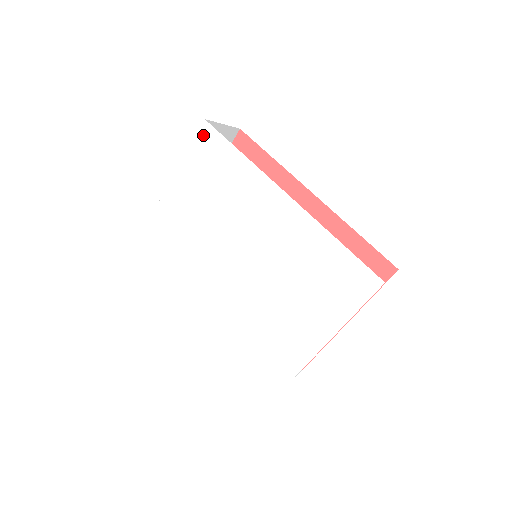
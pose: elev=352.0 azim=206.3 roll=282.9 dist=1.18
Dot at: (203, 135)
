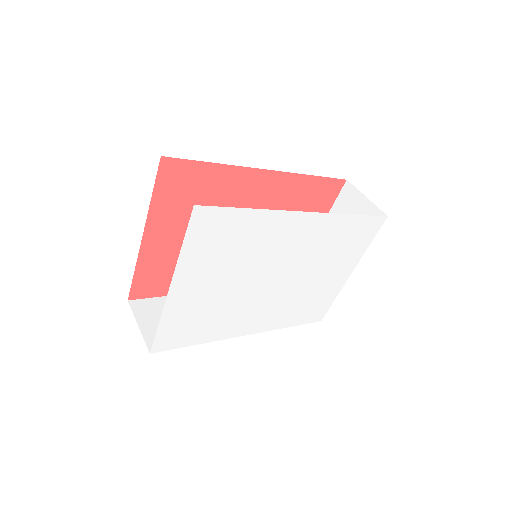
Dot at: (198, 220)
